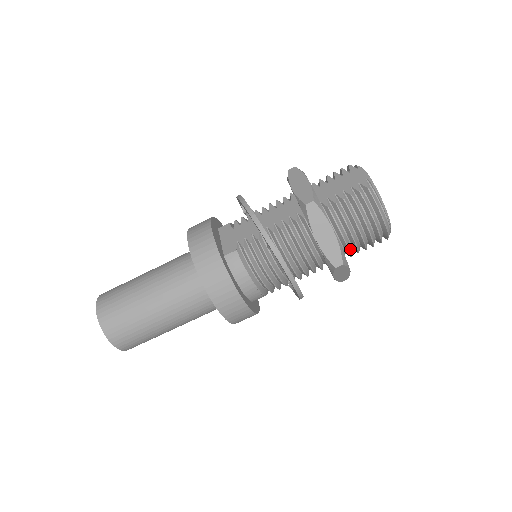
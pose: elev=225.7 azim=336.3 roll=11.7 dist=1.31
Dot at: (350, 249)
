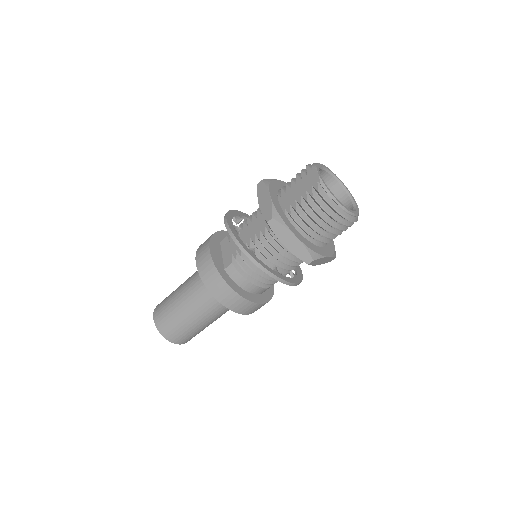
Dot at: (323, 240)
